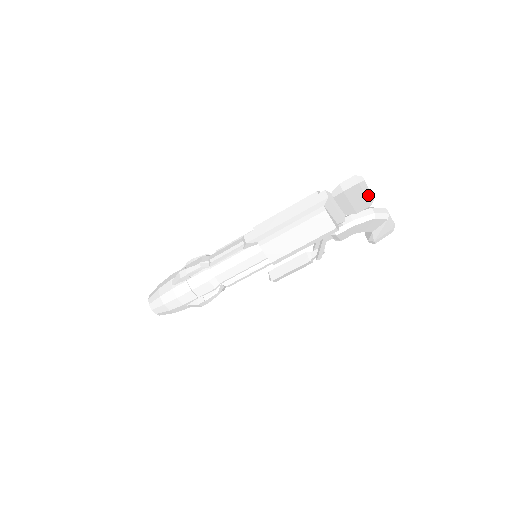
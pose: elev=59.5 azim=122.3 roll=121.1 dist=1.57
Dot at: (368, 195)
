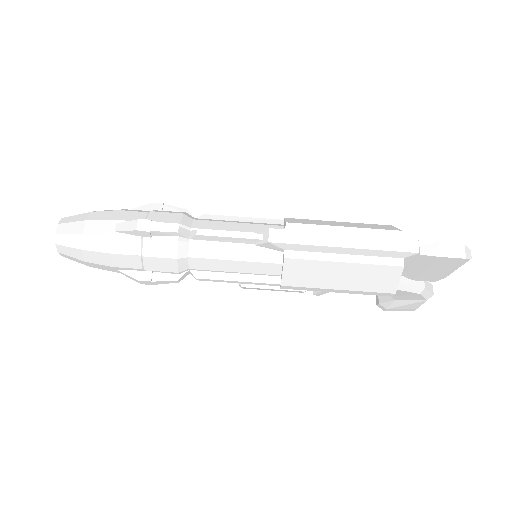
Dot at: (450, 272)
